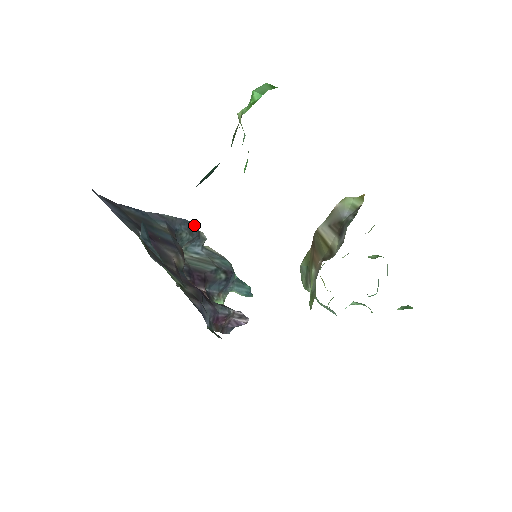
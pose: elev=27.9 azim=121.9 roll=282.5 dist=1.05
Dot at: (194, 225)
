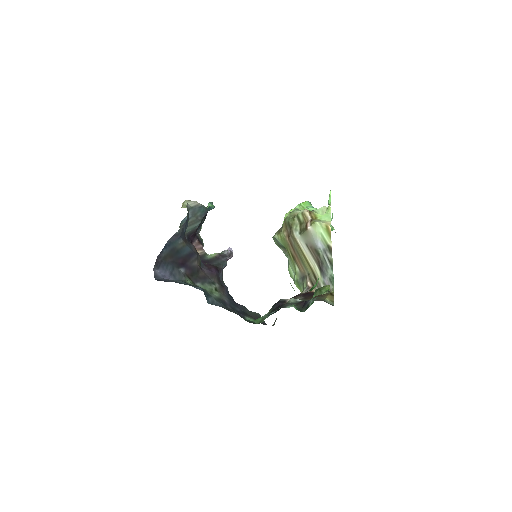
Dot at: occluded
